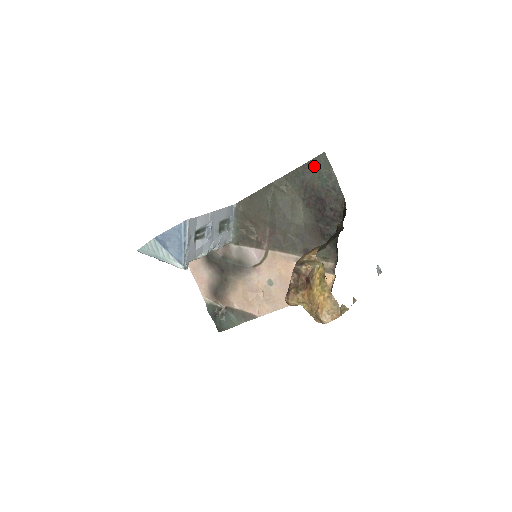
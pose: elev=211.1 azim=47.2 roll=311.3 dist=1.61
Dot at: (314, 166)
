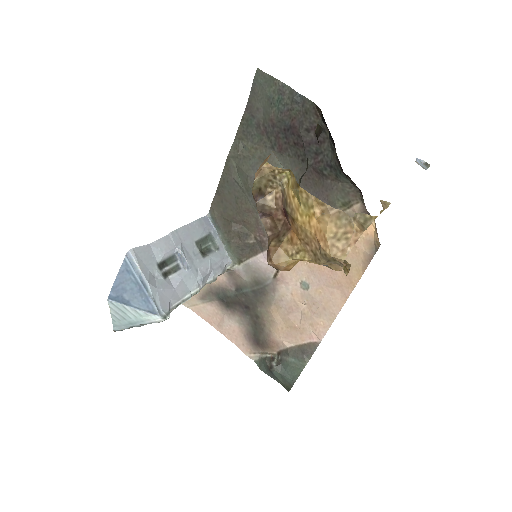
Dot at: (258, 96)
